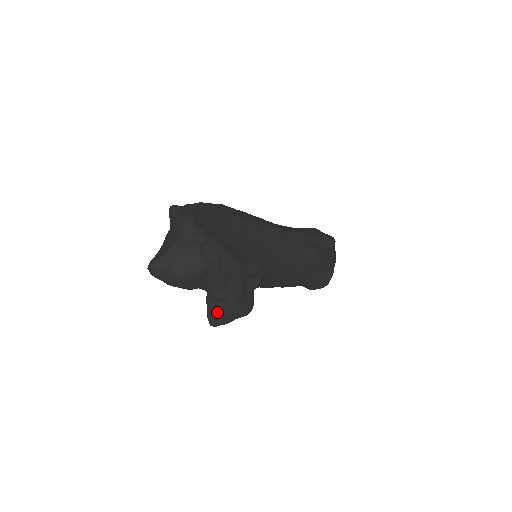
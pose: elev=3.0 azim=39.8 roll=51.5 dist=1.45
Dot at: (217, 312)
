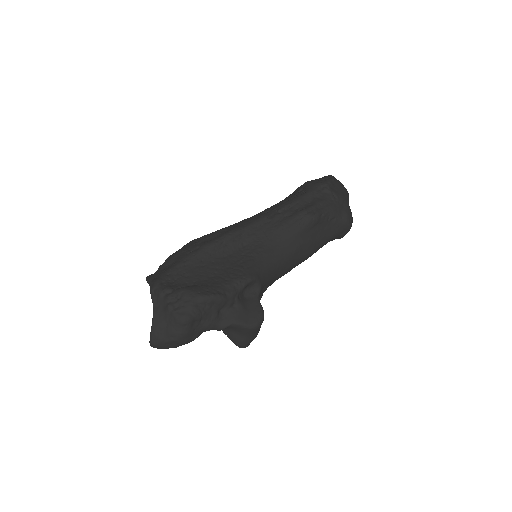
Dot at: (237, 337)
